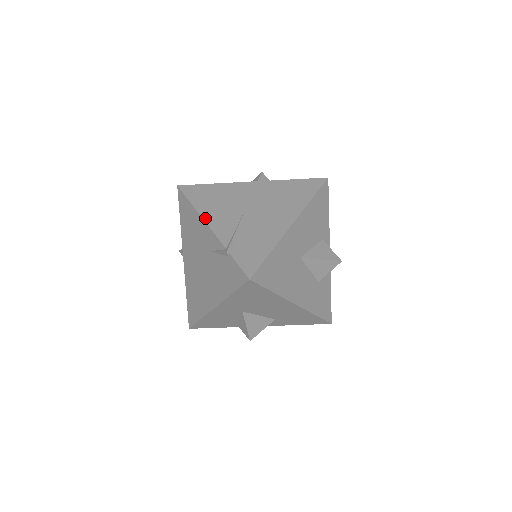
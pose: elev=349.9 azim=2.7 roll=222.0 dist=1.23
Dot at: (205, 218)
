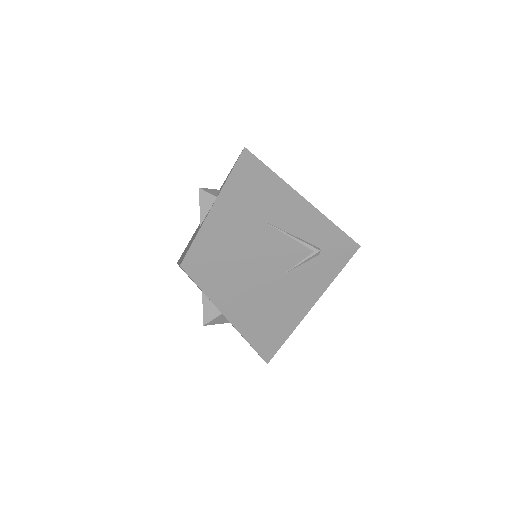
Dot at: (258, 255)
